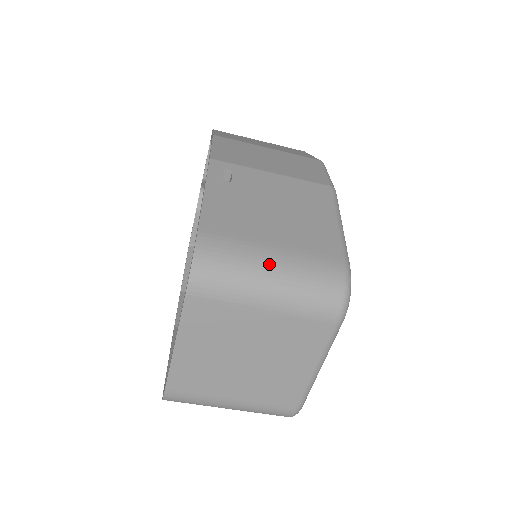
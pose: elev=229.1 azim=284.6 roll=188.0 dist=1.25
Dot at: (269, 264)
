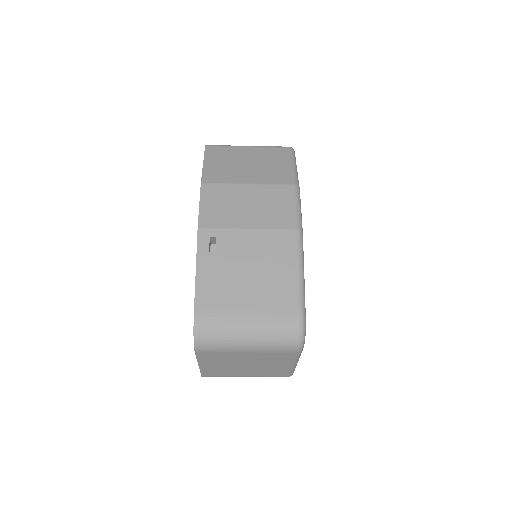
Dot at: (245, 329)
